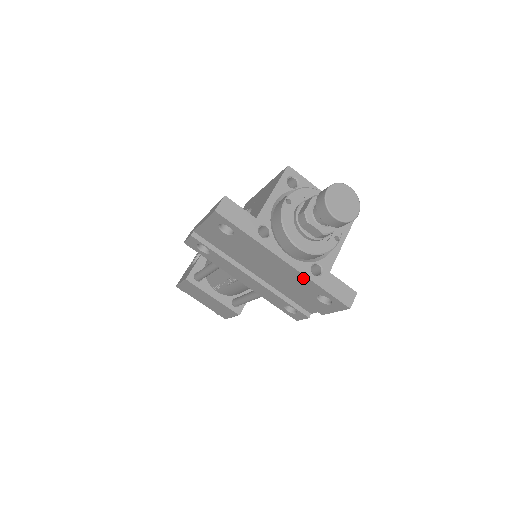
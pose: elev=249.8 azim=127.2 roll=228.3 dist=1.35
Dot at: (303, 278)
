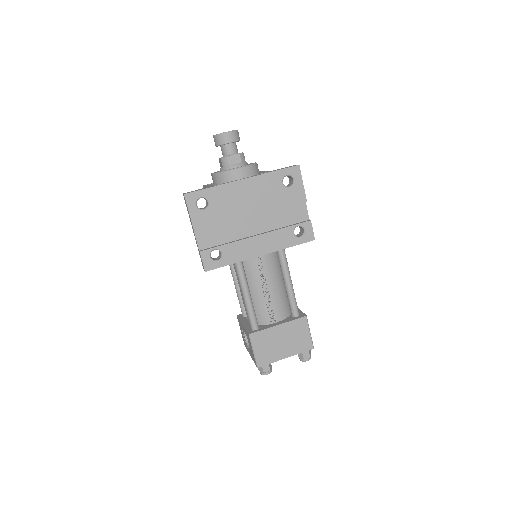
Dot at: (262, 179)
